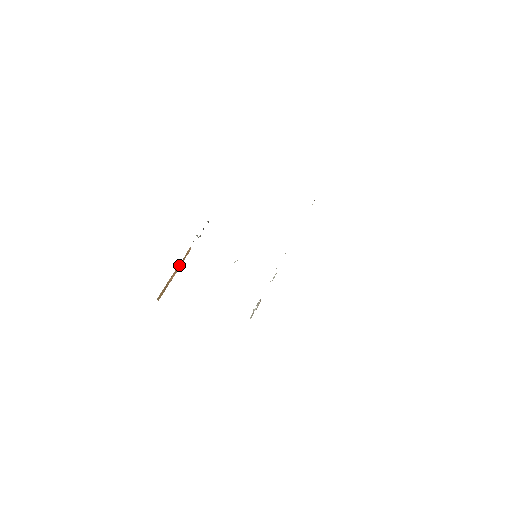
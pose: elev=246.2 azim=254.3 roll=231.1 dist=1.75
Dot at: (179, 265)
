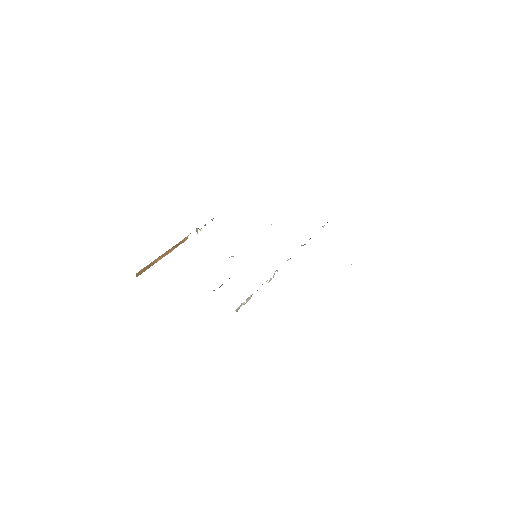
Dot at: (170, 249)
